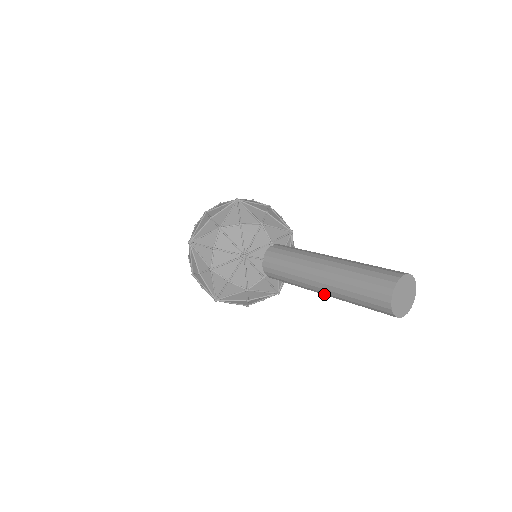
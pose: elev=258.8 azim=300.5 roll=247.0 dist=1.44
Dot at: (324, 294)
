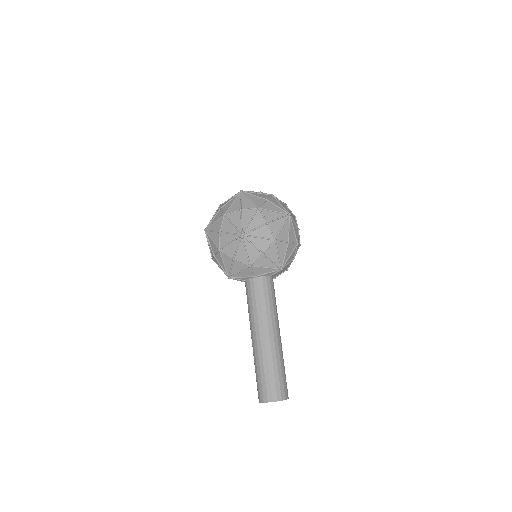
Dot at: occluded
